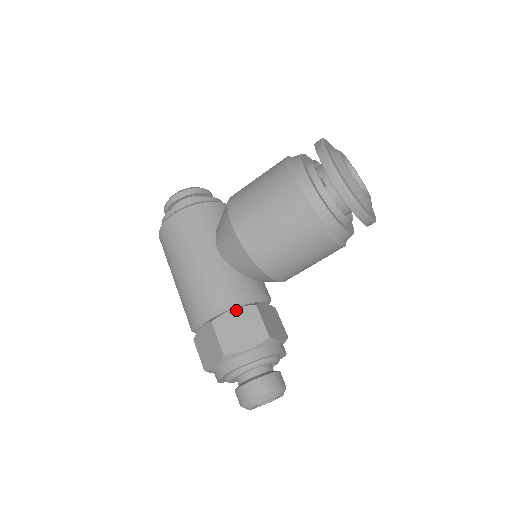
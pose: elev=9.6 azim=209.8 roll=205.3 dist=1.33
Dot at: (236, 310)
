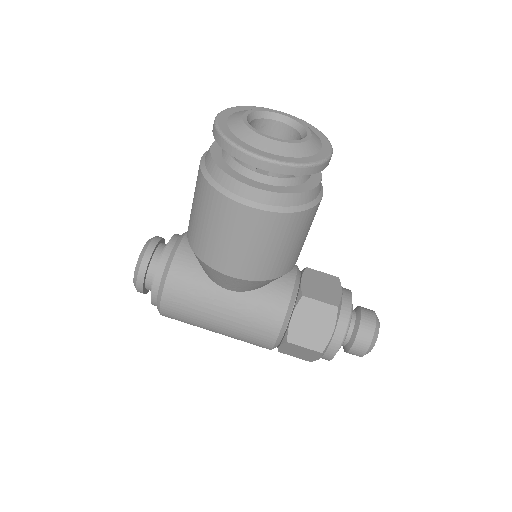
Dot at: (294, 315)
